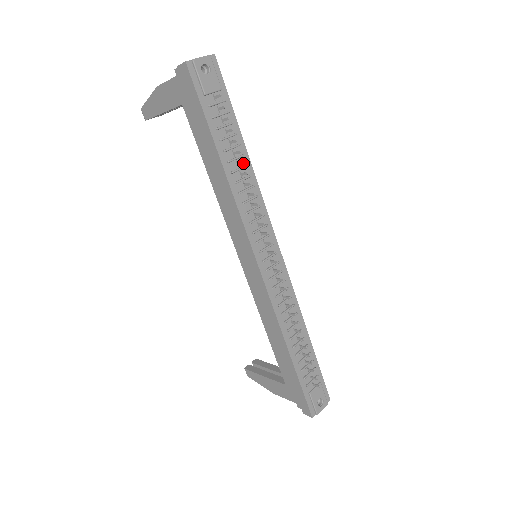
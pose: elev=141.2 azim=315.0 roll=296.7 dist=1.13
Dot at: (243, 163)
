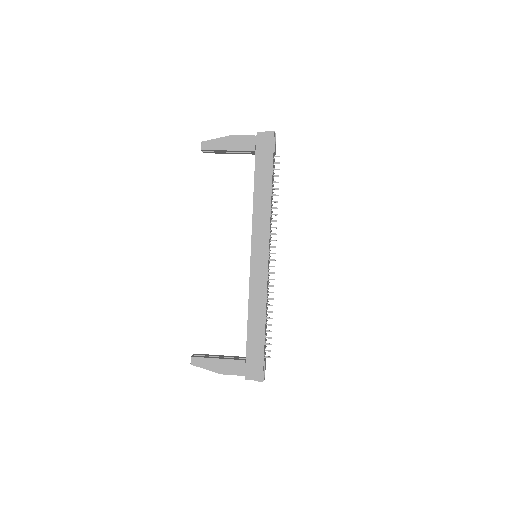
Dot at: (278, 195)
